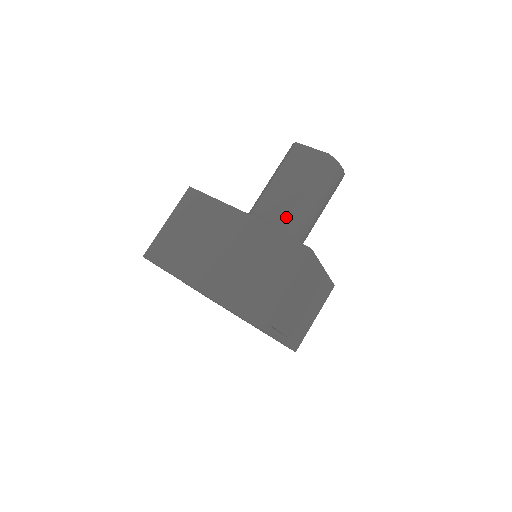
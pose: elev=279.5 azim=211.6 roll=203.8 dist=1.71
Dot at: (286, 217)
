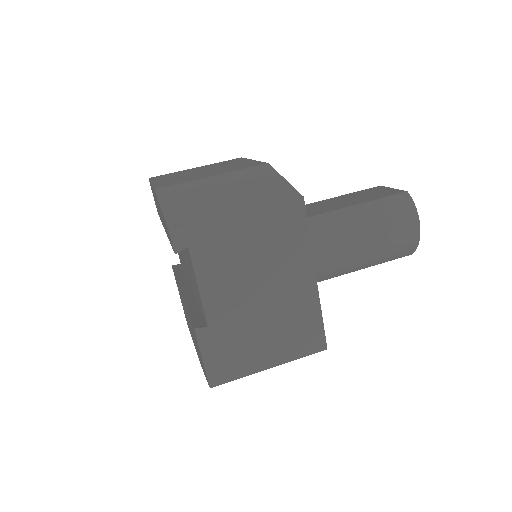
Dot at: (313, 215)
